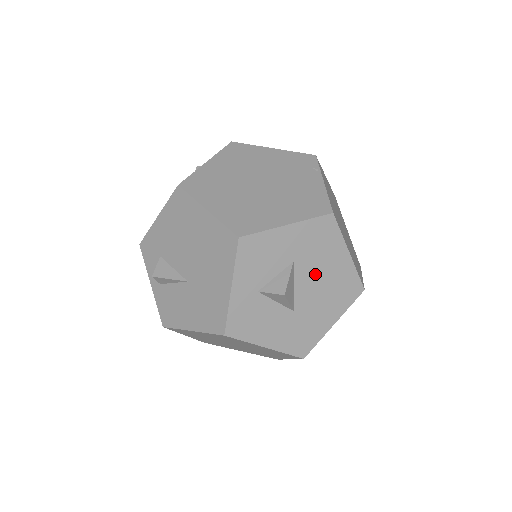
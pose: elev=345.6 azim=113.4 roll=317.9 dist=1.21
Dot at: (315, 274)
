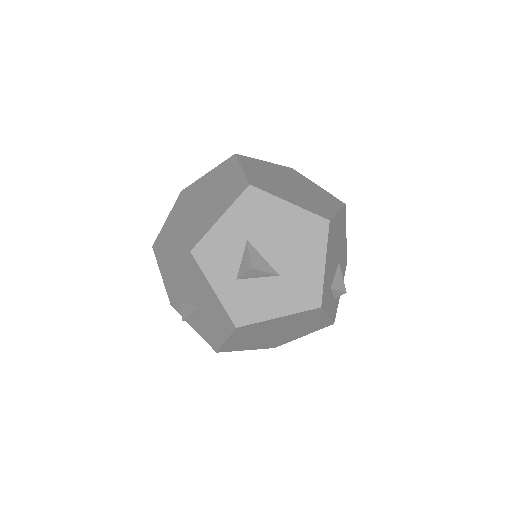
Dot at: (273, 237)
